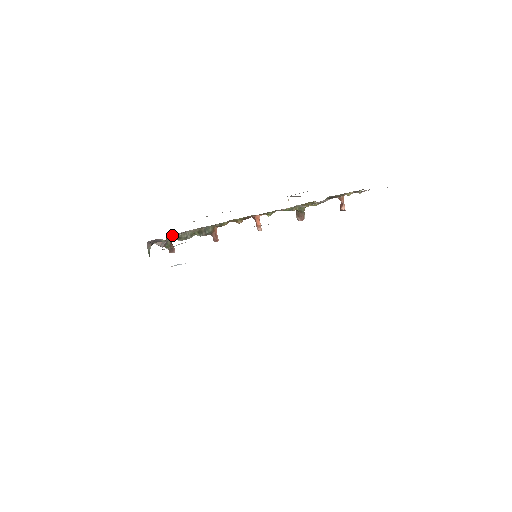
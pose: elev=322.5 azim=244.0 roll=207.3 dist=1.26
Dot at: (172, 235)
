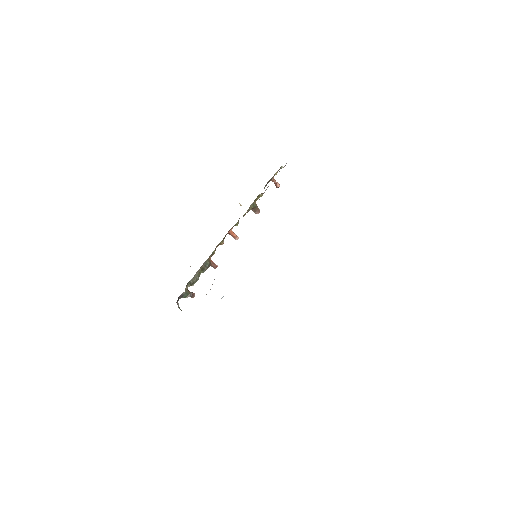
Dot at: (186, 285)
